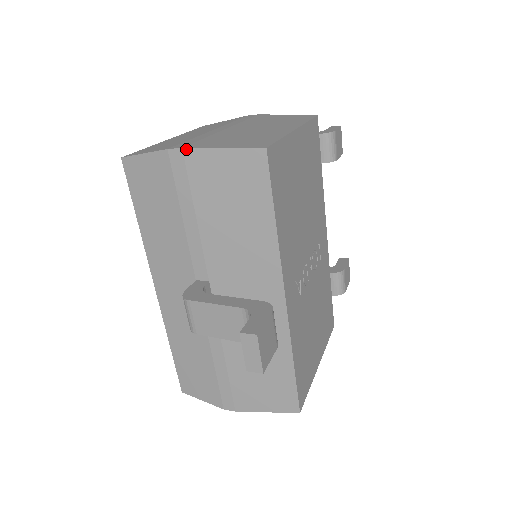
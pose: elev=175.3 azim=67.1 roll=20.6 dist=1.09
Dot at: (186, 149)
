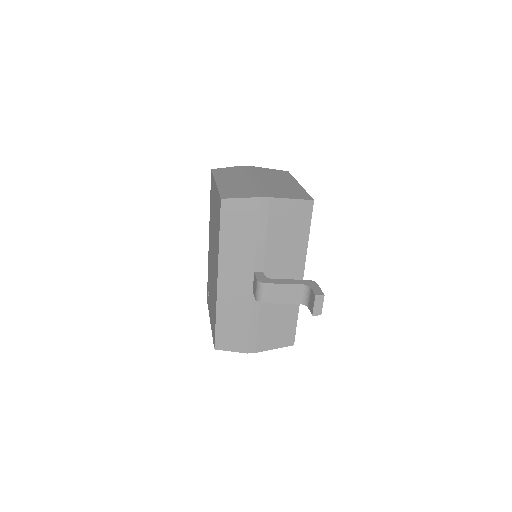
Dot at: (272, 198)
